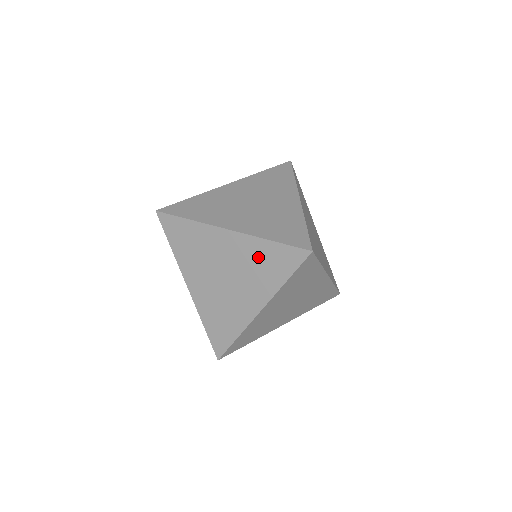
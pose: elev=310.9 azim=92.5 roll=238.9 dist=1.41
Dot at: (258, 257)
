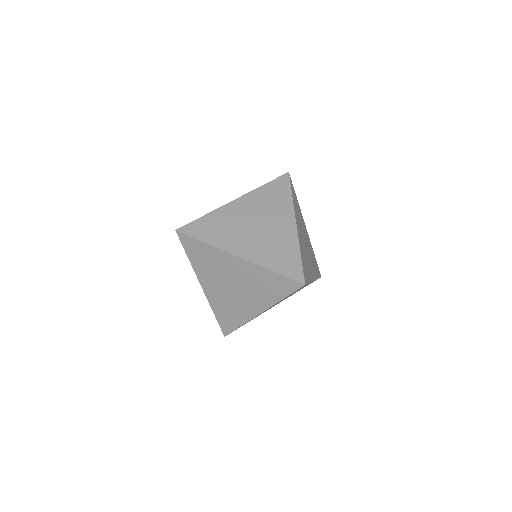
Dot at: occluded
